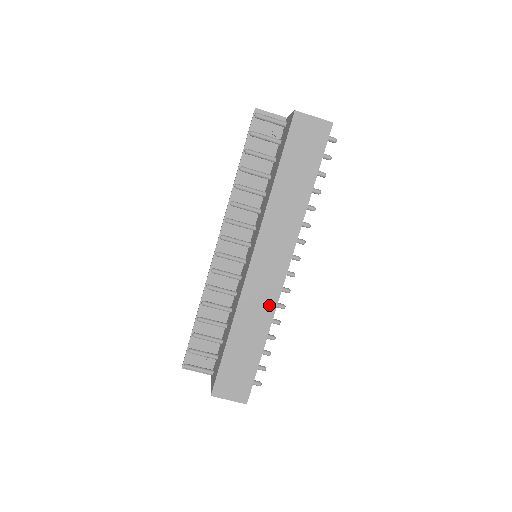
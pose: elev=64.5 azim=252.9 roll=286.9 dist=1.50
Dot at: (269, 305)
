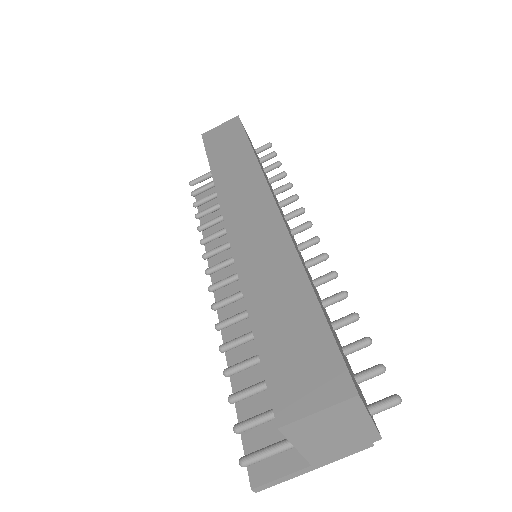
Dot at: (280, 246)
